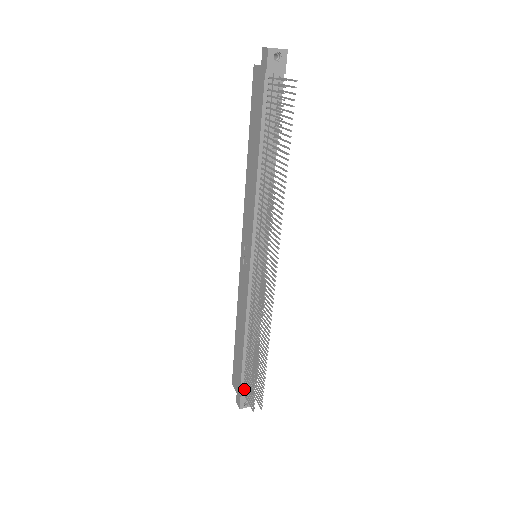
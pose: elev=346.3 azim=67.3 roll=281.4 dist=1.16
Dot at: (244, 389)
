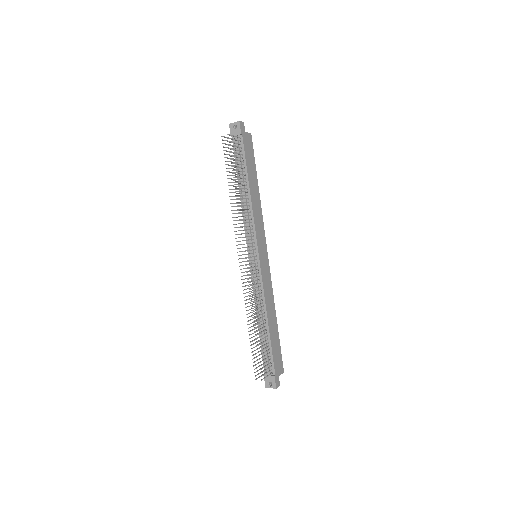
Dot at: occluded
